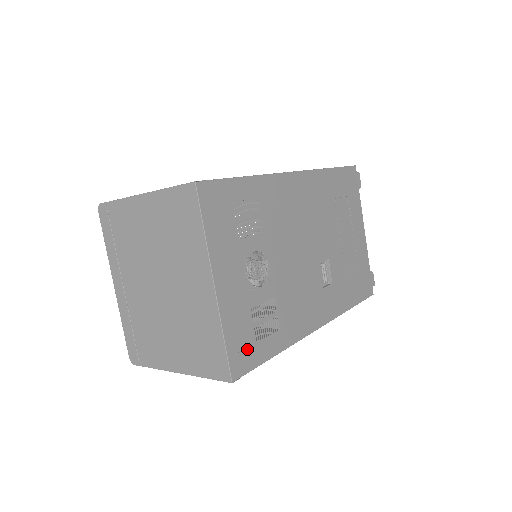
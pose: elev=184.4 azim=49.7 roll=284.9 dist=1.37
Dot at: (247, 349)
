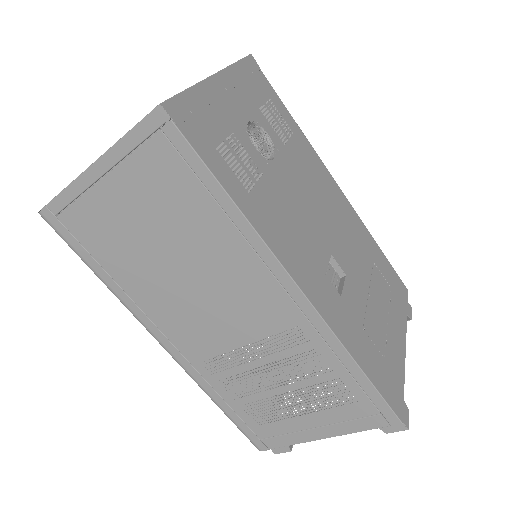
Dot at: (201, 131)
